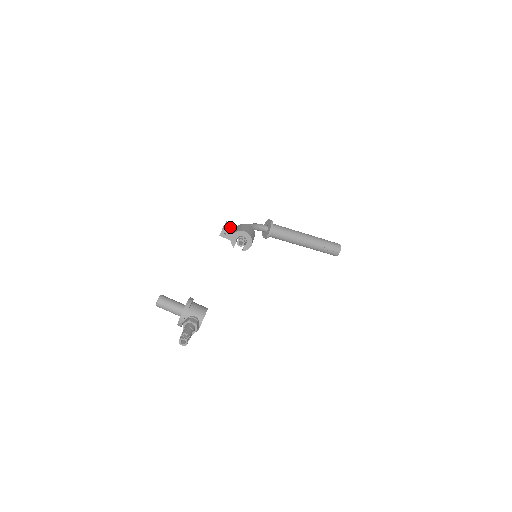
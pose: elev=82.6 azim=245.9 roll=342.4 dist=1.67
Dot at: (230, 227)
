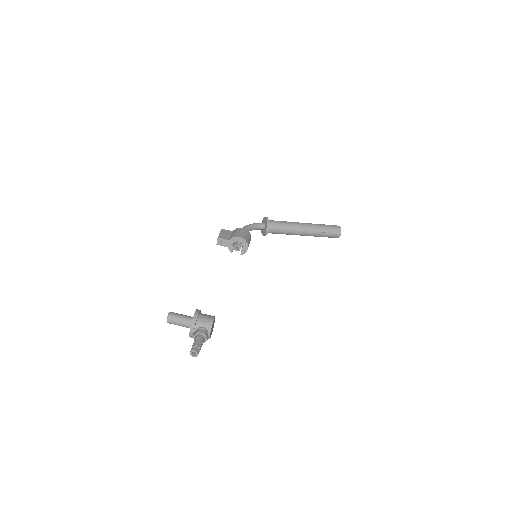
Dot at: (225, 234)
